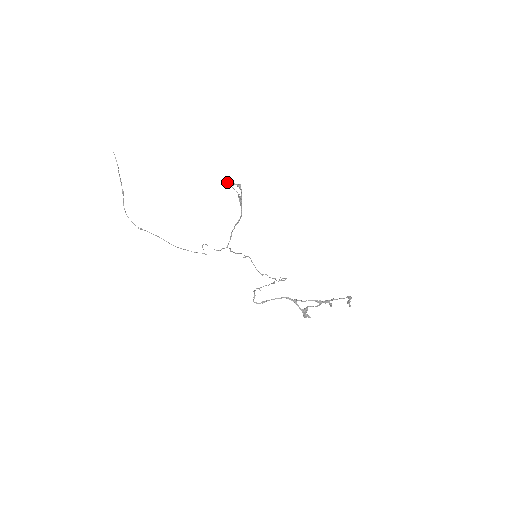
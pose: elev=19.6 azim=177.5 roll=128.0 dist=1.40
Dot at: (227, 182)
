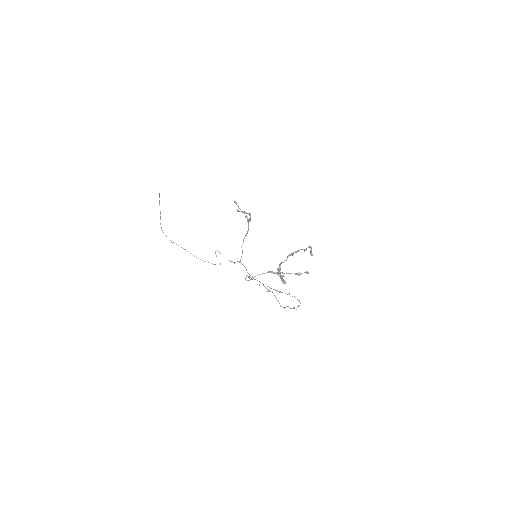
Dot at: (240, 211)
